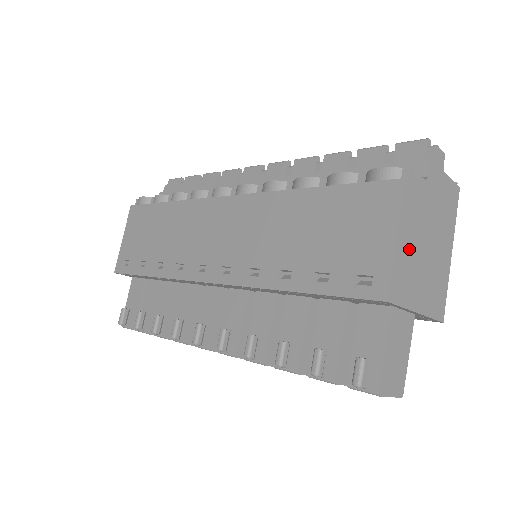
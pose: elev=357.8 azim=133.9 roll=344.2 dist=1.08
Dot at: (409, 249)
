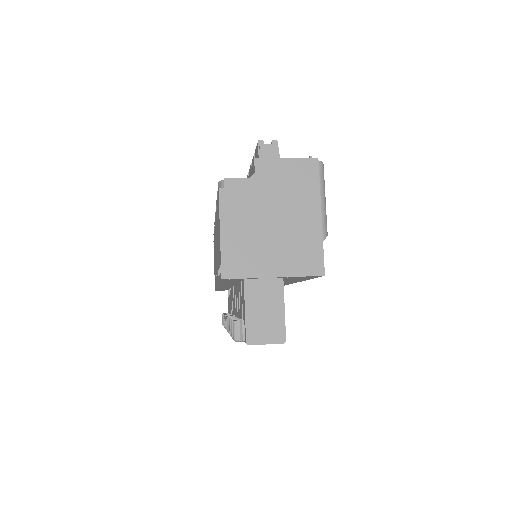
Dot at: (241, 235)
